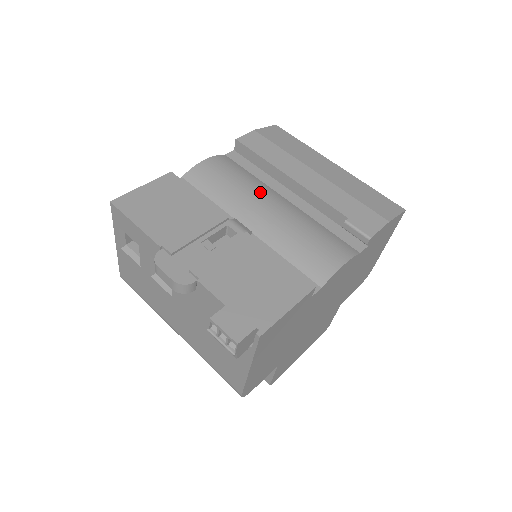
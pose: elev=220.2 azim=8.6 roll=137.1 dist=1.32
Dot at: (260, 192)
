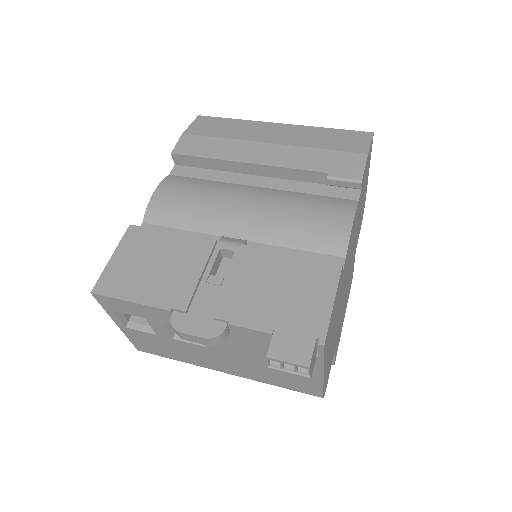
Dot at: (228, 195)
